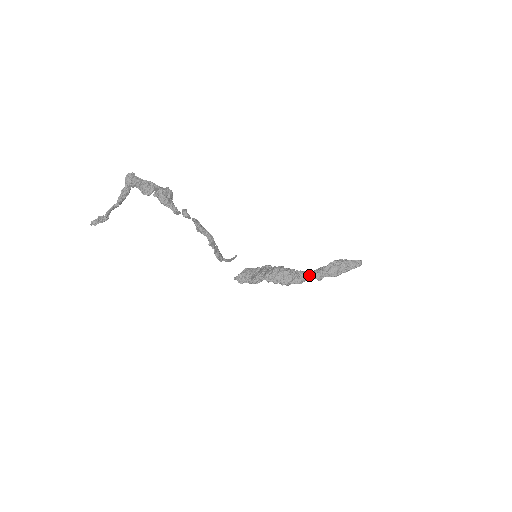
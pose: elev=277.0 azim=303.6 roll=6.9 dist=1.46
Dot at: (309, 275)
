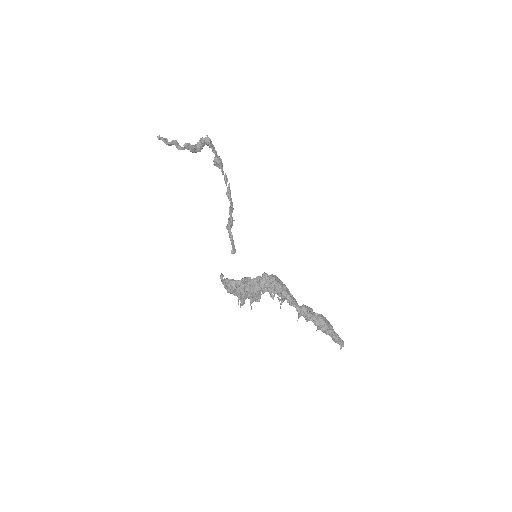
Dot at: (298, 305)
